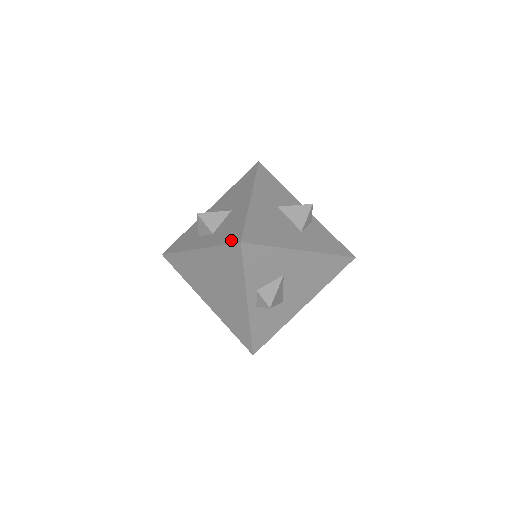
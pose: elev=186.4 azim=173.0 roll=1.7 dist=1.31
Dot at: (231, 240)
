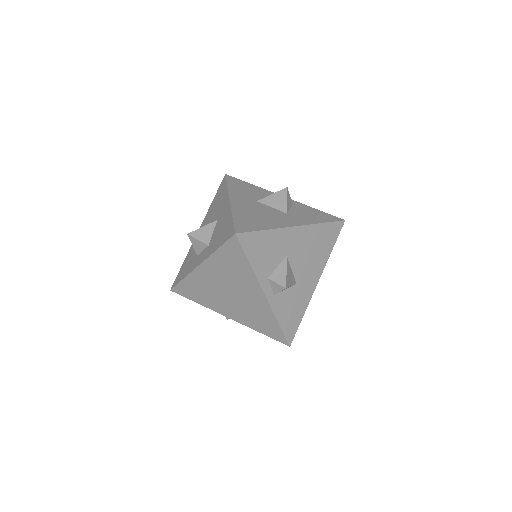
Dot at: (226, 238)
